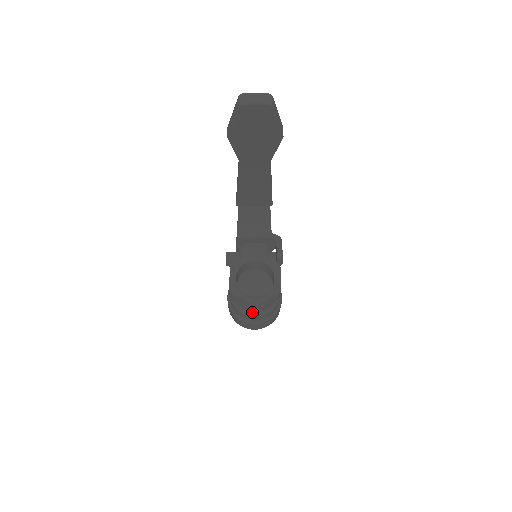
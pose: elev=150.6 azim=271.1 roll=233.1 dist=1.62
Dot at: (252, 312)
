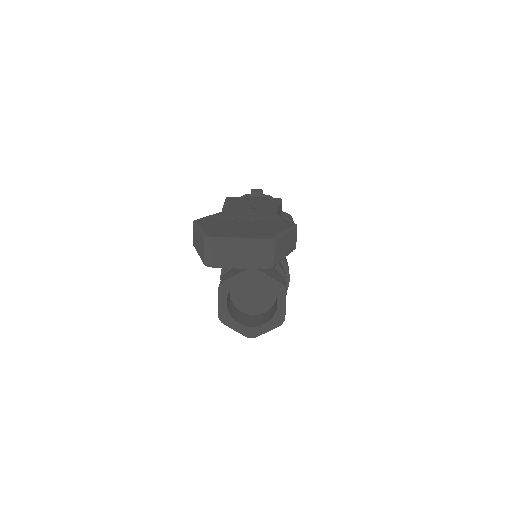
Dot at: occluded
